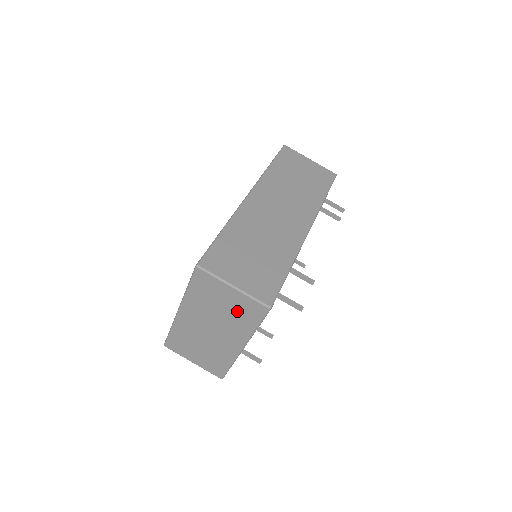
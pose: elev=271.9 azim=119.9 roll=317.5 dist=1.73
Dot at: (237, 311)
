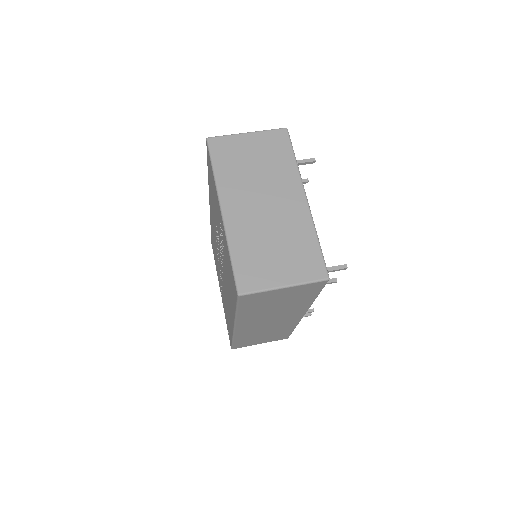
Dot at: (268, 155)
